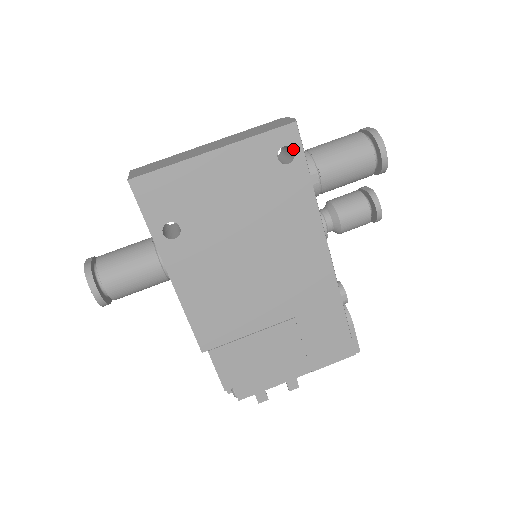
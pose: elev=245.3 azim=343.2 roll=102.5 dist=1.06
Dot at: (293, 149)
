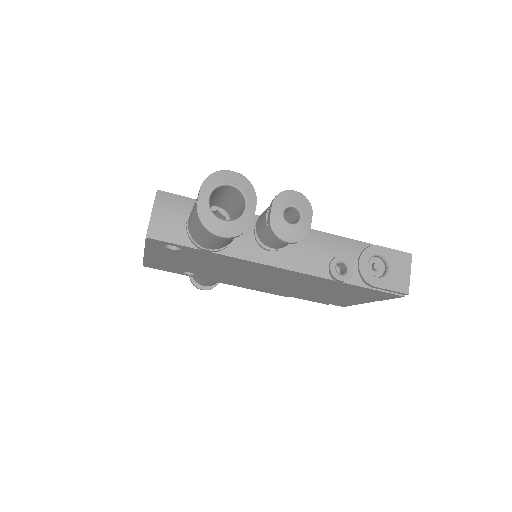
Dot at: occluded
